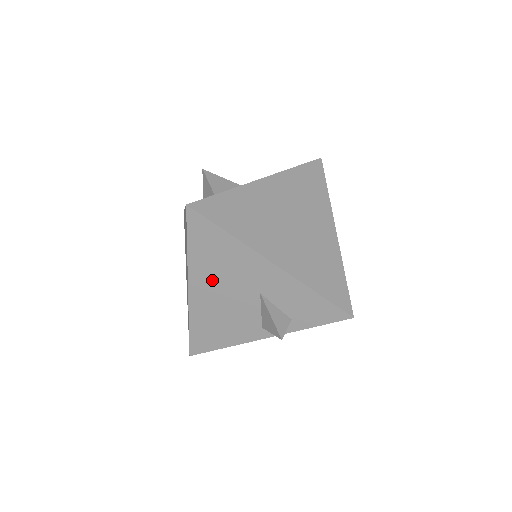
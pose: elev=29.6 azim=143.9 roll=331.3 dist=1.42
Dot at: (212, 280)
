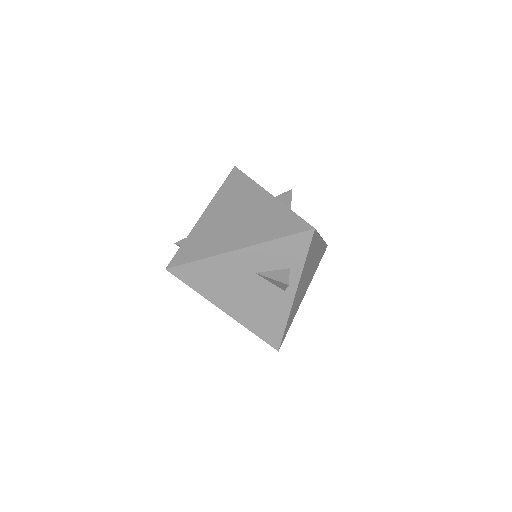
Dot at: (226, 294)
